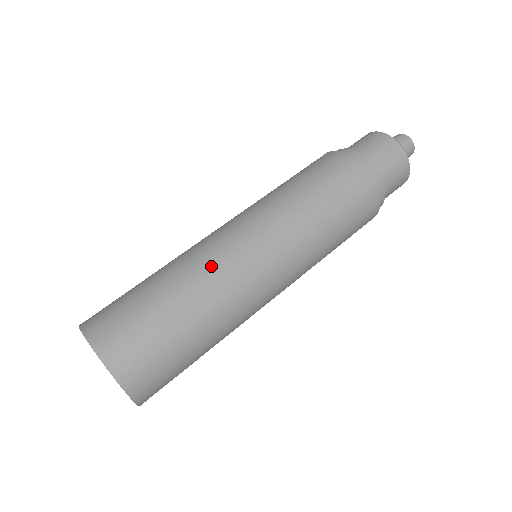
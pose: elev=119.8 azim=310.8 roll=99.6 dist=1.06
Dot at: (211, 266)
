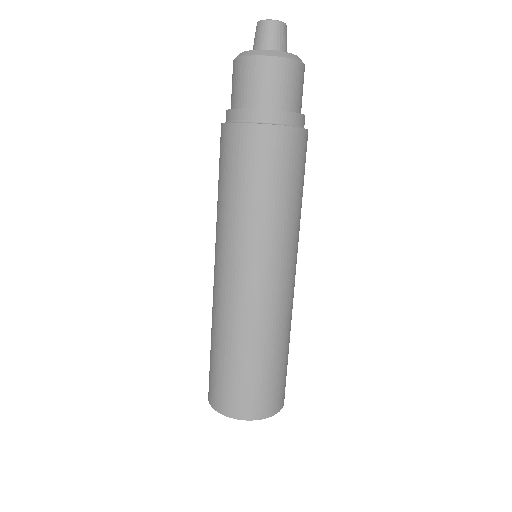
Dot at: (282, 315)
